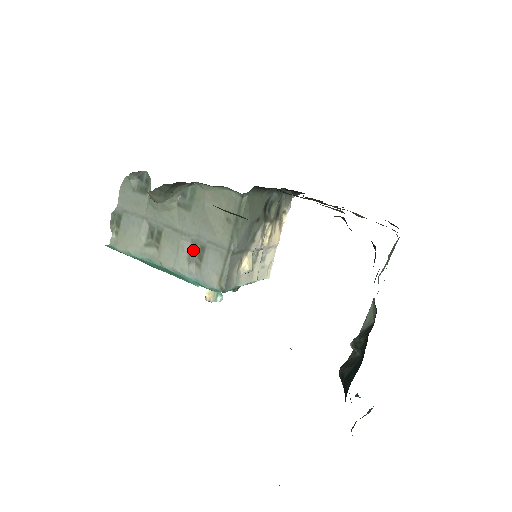
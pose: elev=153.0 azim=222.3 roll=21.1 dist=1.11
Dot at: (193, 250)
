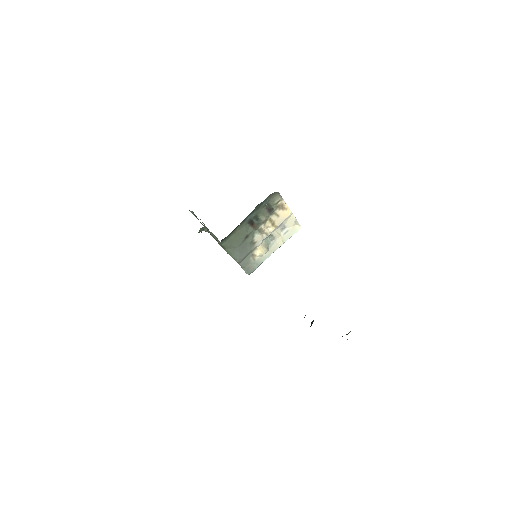
Dot at: occluded
